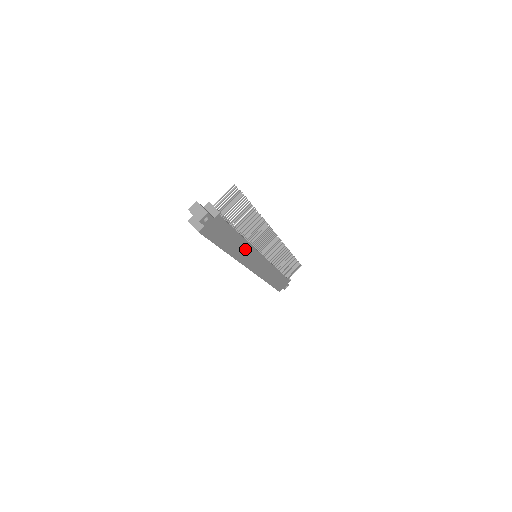
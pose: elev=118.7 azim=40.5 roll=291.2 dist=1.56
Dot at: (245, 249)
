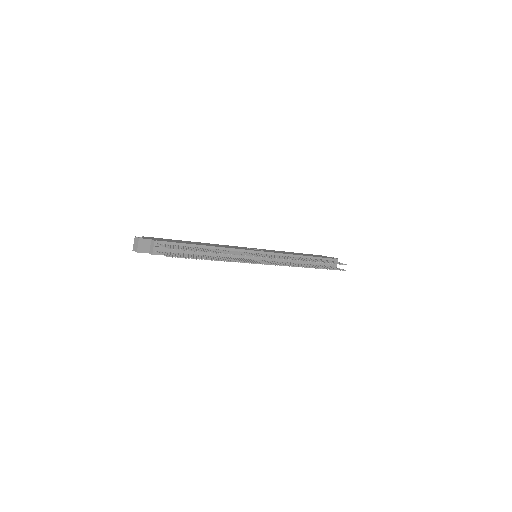
Dot at: occluded
